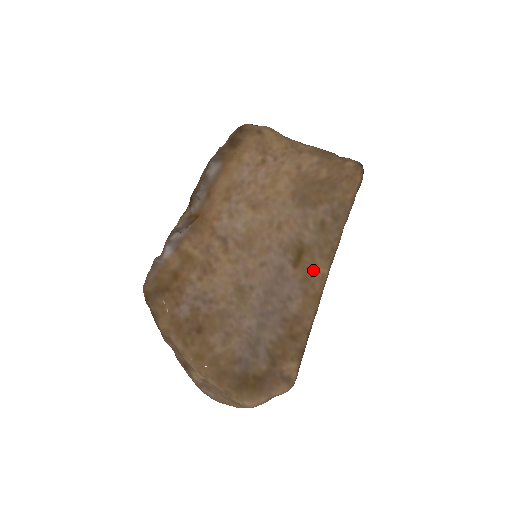
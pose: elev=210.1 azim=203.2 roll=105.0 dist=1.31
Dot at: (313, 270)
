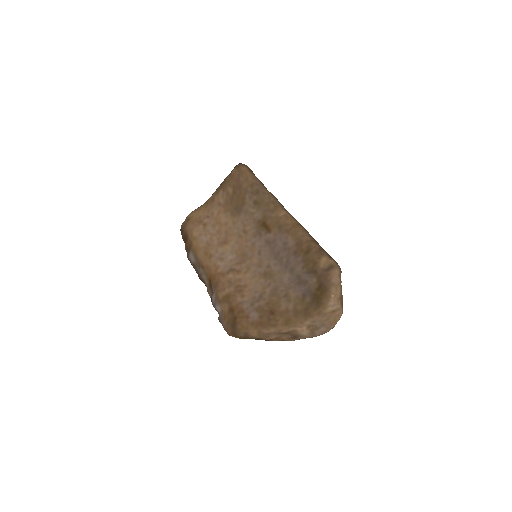
Dot at: (277, 221)
